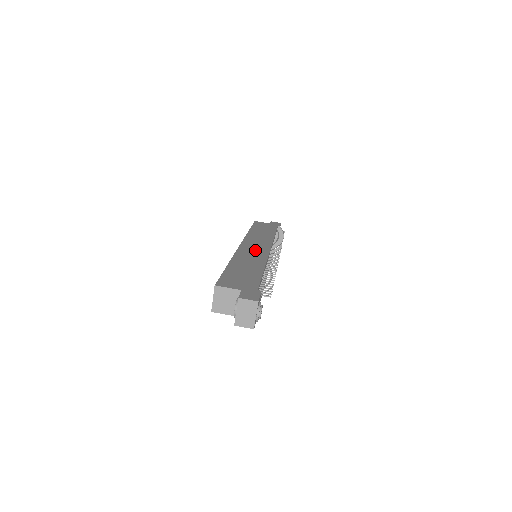
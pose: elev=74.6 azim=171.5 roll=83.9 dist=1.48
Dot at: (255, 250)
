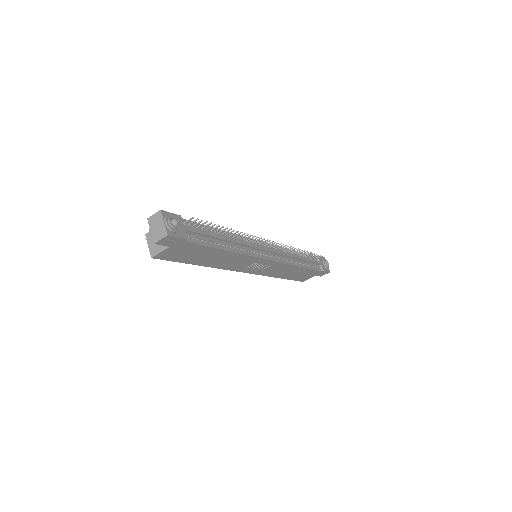
Dot at: occluded
